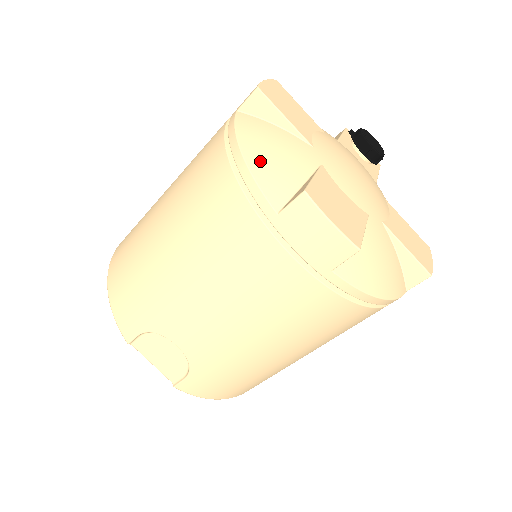
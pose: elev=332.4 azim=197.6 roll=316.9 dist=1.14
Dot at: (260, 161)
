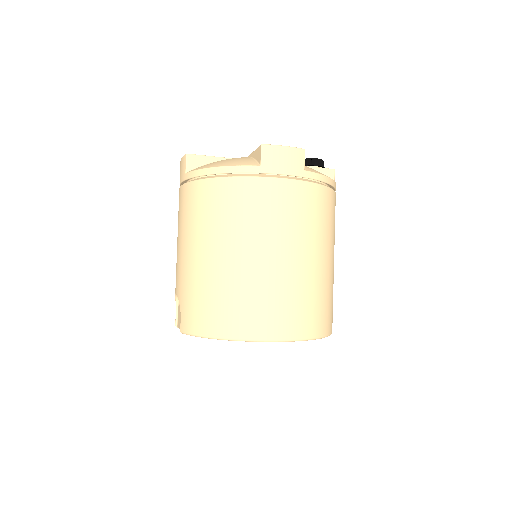
Dot at: occluded
